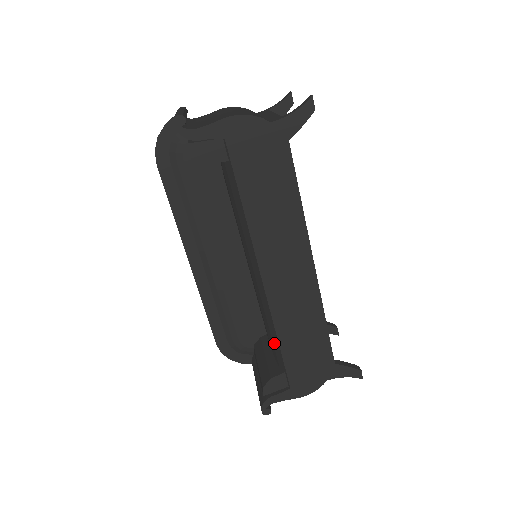
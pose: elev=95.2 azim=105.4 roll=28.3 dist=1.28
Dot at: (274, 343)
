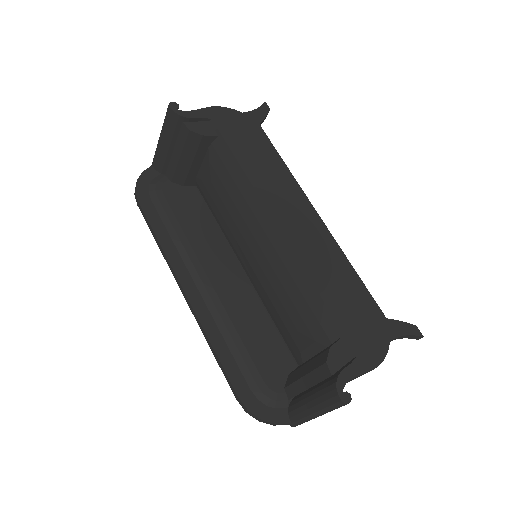
Dot at: (314, 308)
